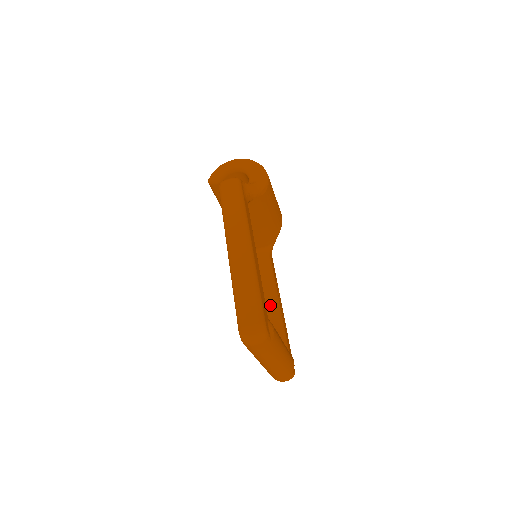
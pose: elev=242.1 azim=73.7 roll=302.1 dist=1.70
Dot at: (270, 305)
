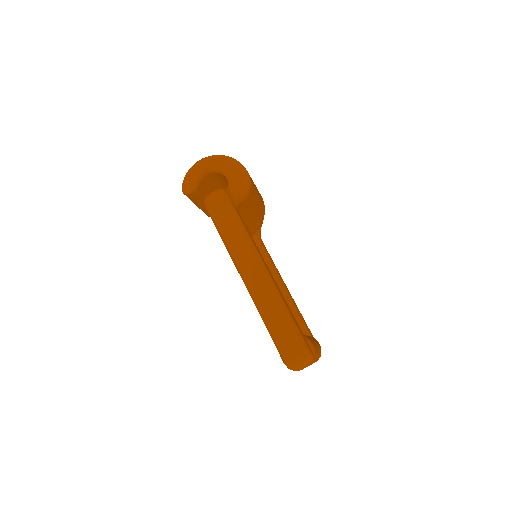
Dot at: occluded
